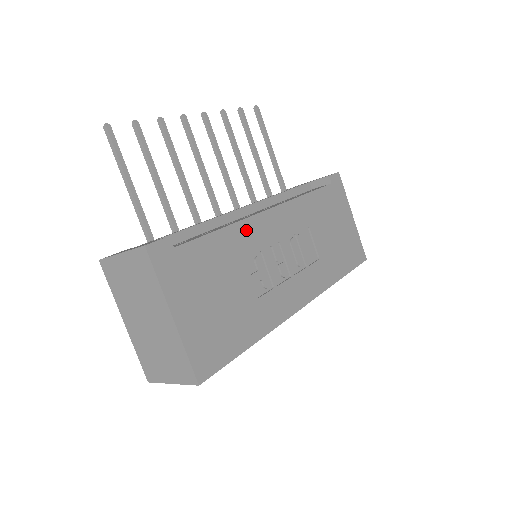
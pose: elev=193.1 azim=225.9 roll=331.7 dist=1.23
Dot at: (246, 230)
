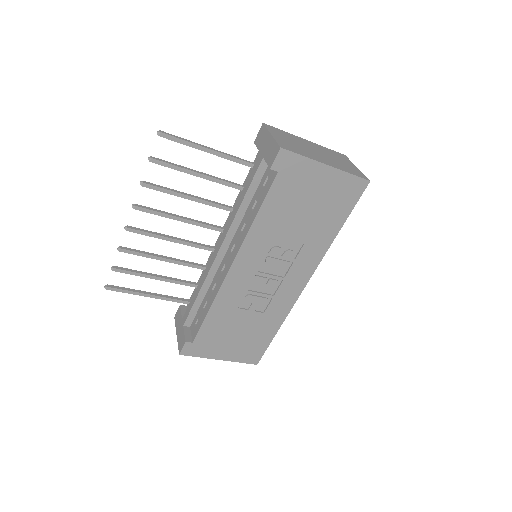
Dot at: (225, 295)
